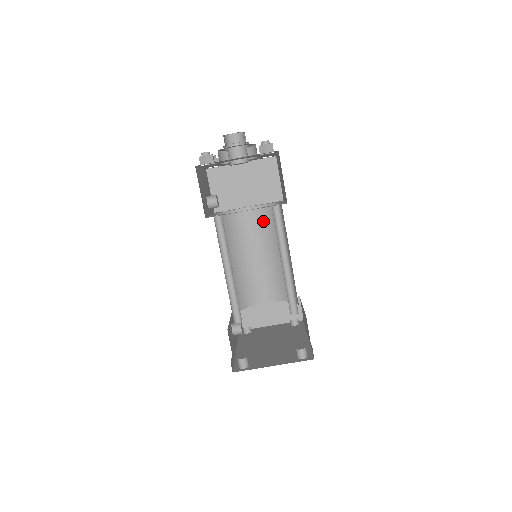
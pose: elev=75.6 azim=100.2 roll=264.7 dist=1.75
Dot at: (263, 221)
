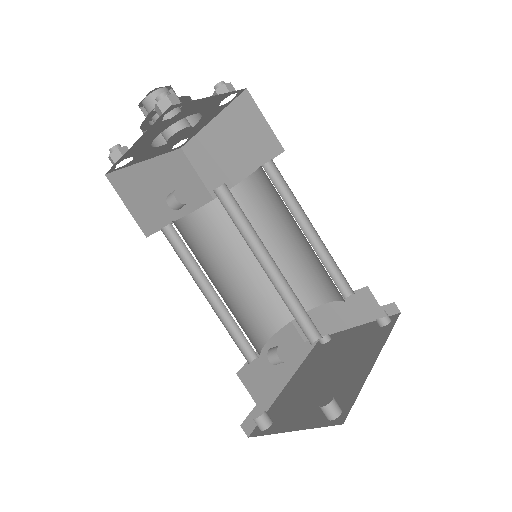
Dot at: (268, 193)
